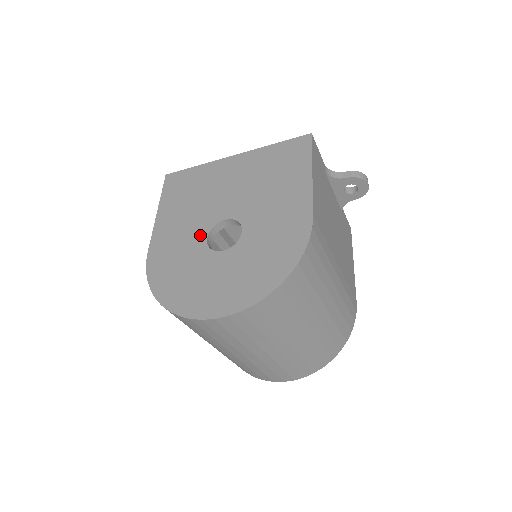
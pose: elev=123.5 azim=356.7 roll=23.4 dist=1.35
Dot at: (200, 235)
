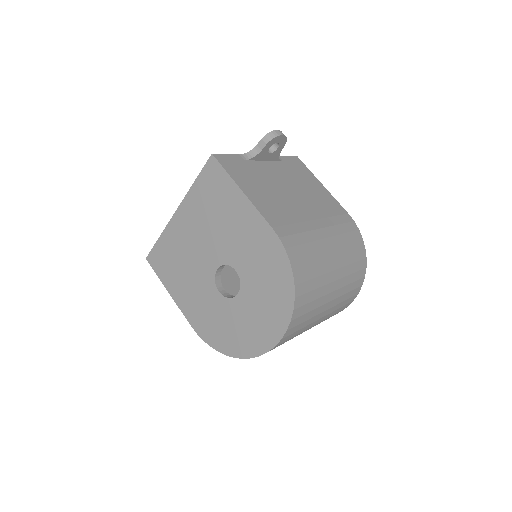
Dot at: (212, 292)
